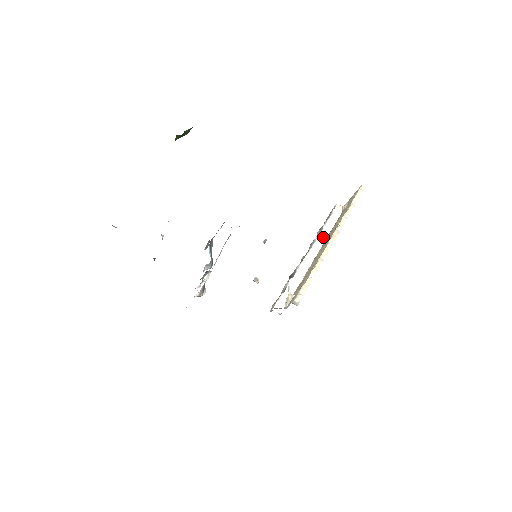
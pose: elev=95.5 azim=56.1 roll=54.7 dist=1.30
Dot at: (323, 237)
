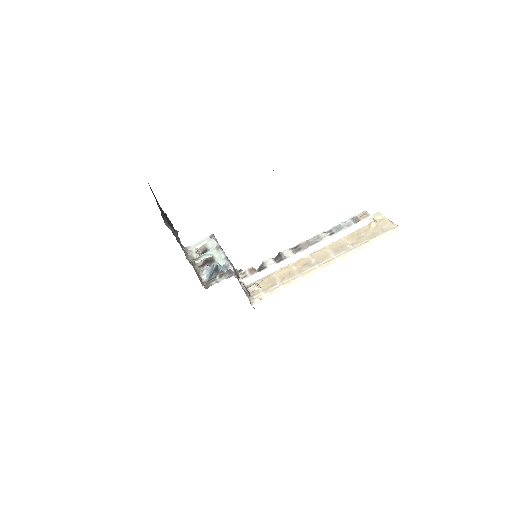
Dot at: (330, 240)
